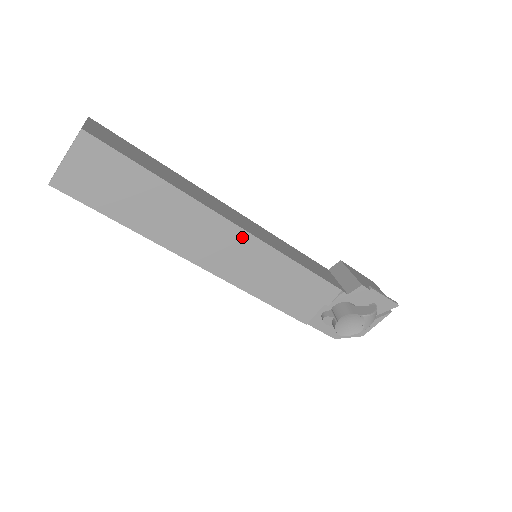
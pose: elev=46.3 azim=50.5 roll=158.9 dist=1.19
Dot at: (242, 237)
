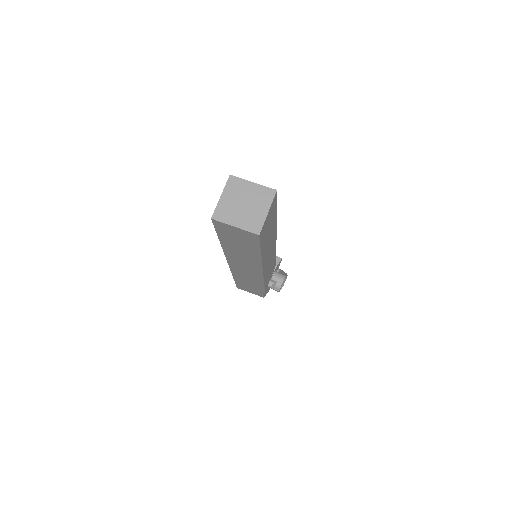
Dot at: occluded
